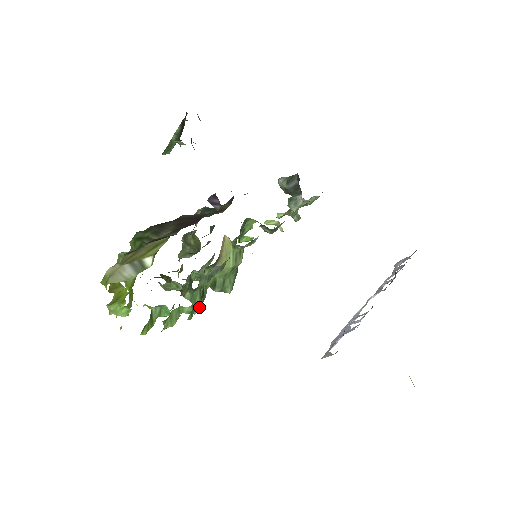
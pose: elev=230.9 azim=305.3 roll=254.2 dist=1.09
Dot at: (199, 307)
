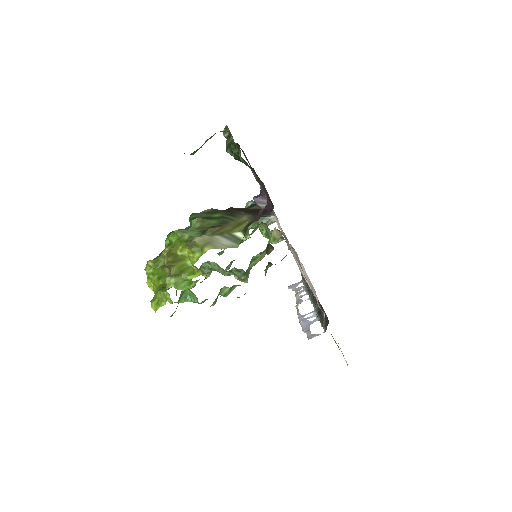
Dot at: occluded
